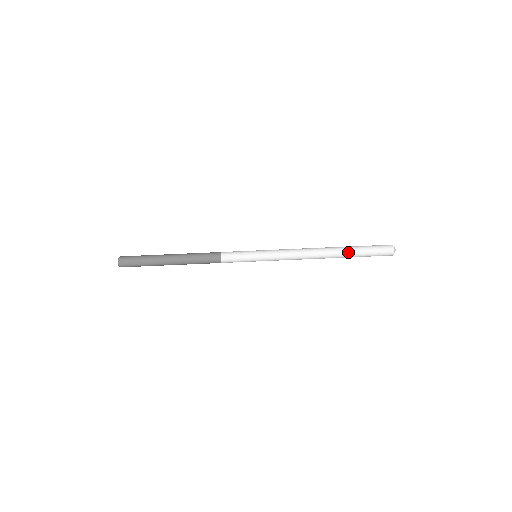
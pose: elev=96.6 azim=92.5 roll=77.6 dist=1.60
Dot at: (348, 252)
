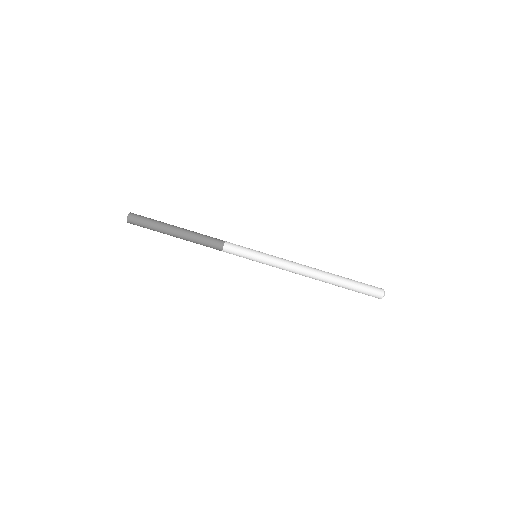
Dot at: (342, 279)
